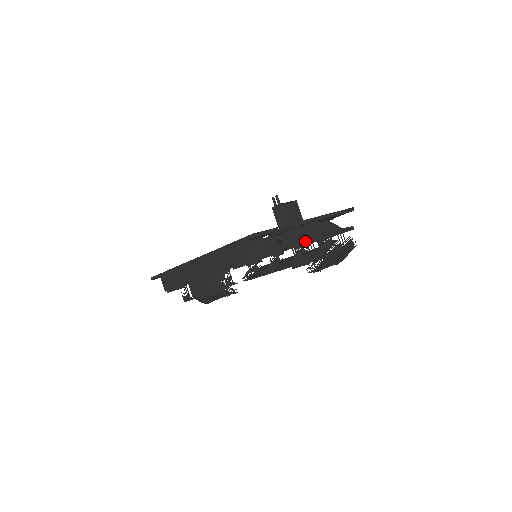
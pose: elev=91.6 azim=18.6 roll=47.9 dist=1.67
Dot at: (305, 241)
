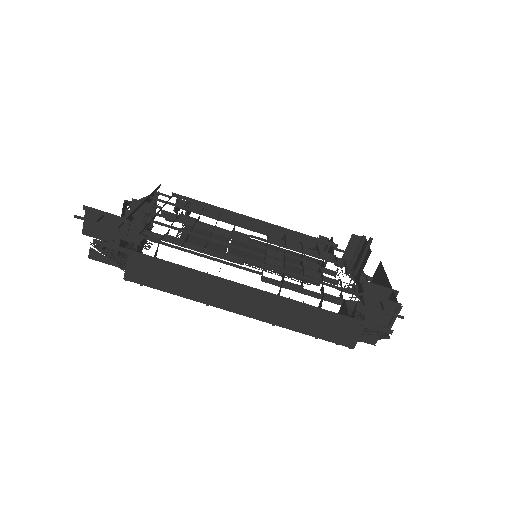
Dot at: occluded
